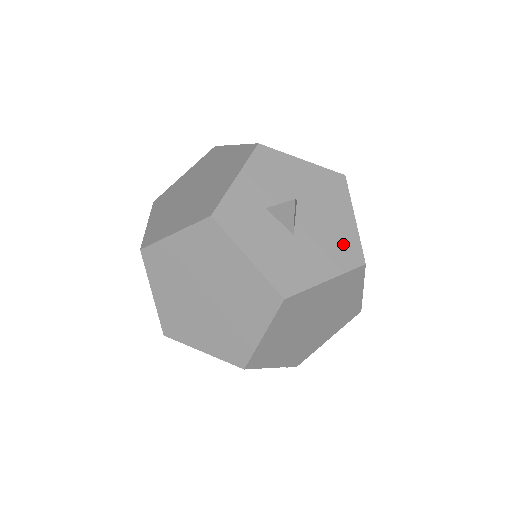
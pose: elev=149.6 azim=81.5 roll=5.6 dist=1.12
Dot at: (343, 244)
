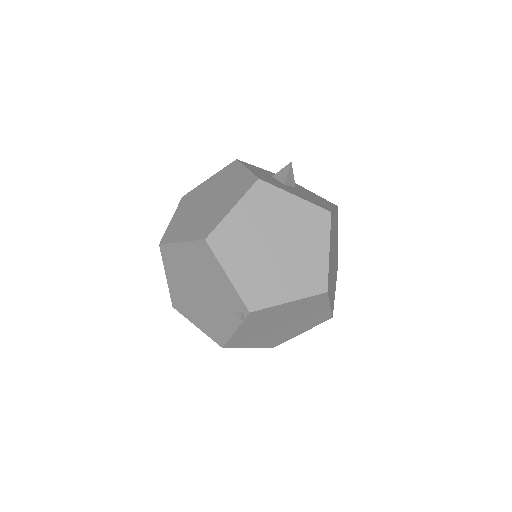
Dot at: (318, 203)
